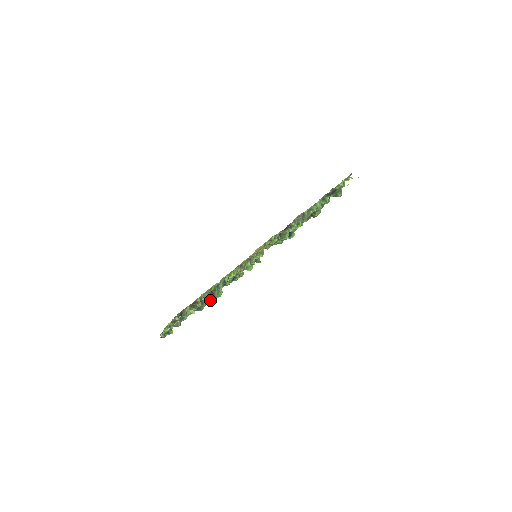
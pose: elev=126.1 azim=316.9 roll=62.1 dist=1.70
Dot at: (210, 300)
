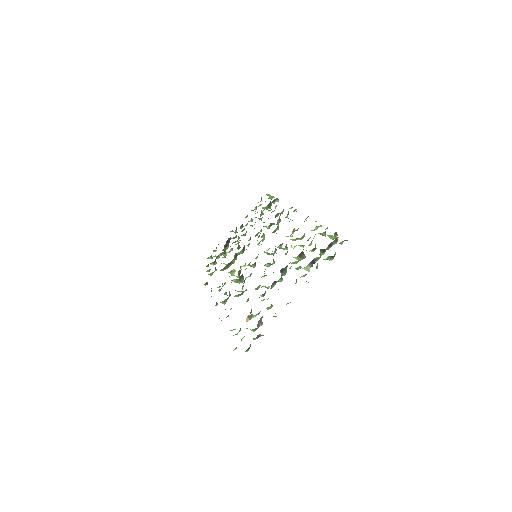
Dot at: occluded
